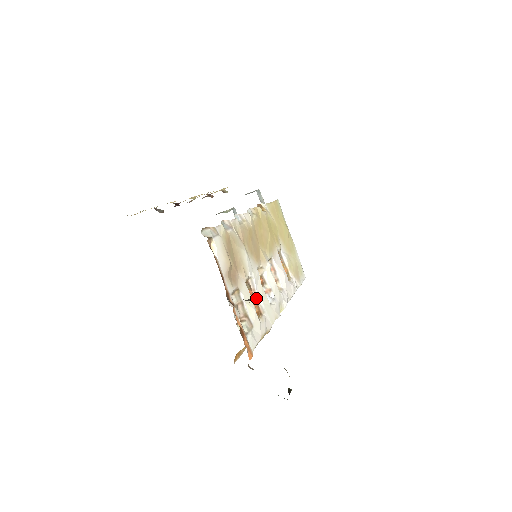
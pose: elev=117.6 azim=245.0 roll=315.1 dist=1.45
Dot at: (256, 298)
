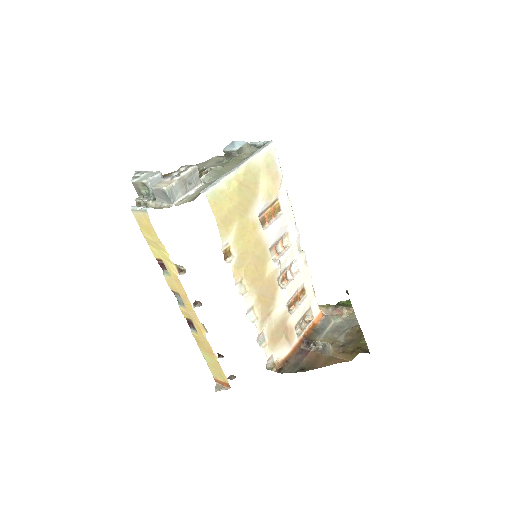
Dot at: (295, 293)
